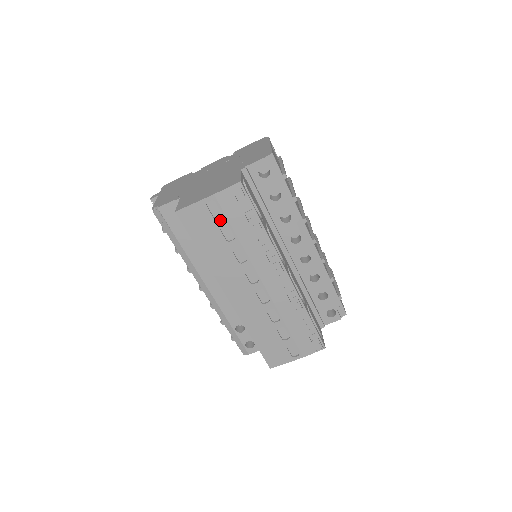
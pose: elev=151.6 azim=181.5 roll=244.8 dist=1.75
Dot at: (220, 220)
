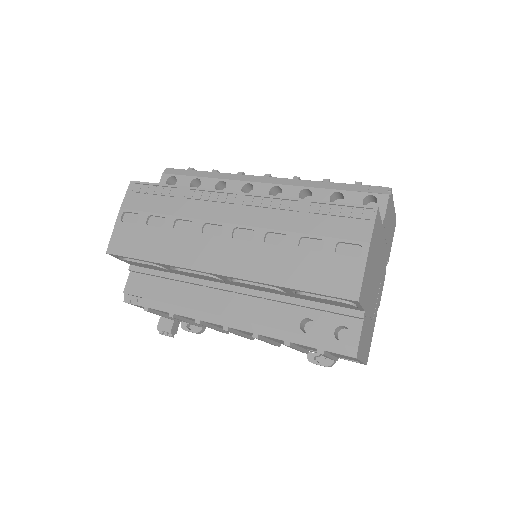
Dot at: (141, 219)
